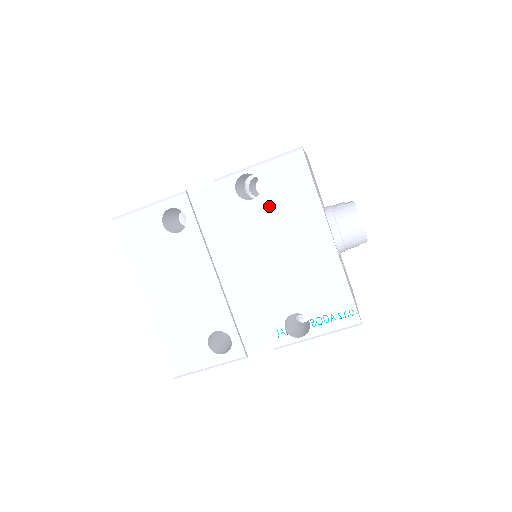
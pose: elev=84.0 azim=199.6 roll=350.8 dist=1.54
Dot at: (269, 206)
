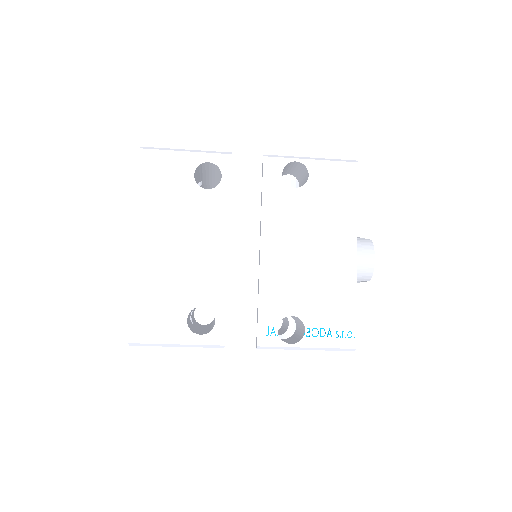
Dot at: (308, 200)
